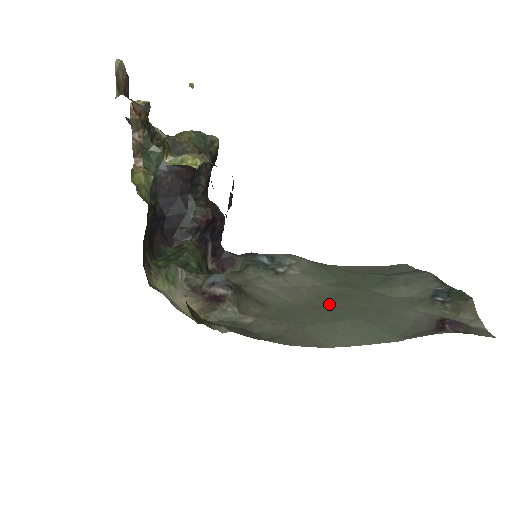
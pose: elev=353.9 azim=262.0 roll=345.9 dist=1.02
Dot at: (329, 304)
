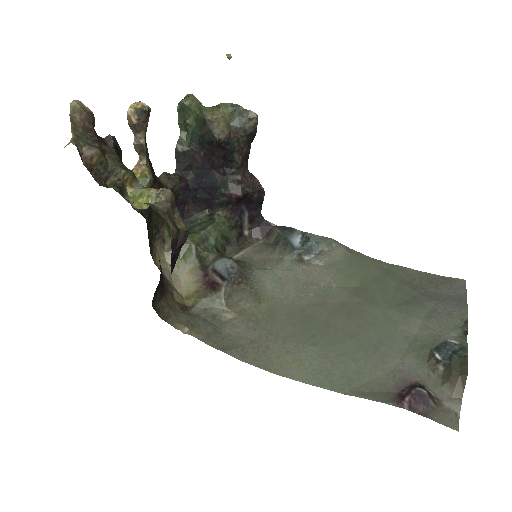
Dot at: (323, 317)
